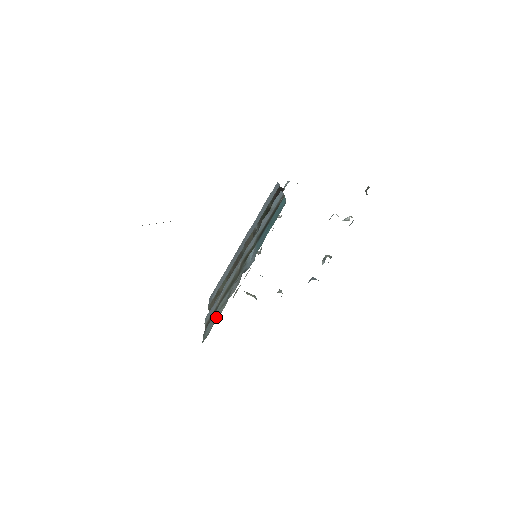
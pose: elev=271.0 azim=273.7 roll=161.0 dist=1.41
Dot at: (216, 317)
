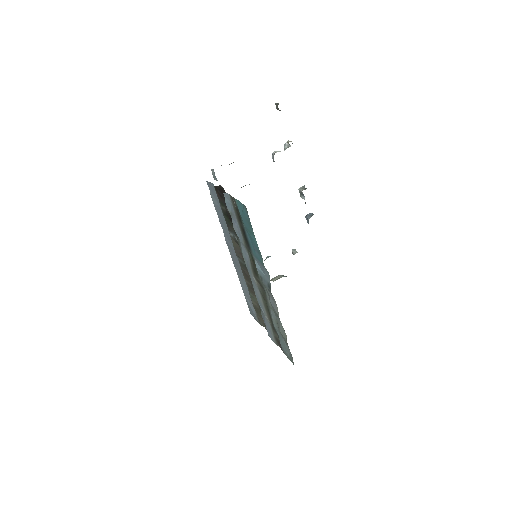
Dot at: (283, 337)
